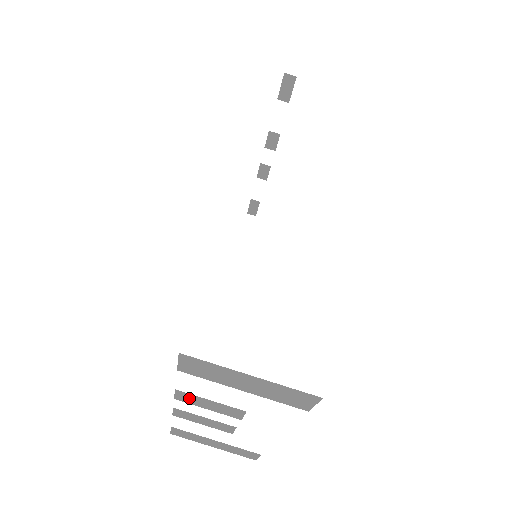
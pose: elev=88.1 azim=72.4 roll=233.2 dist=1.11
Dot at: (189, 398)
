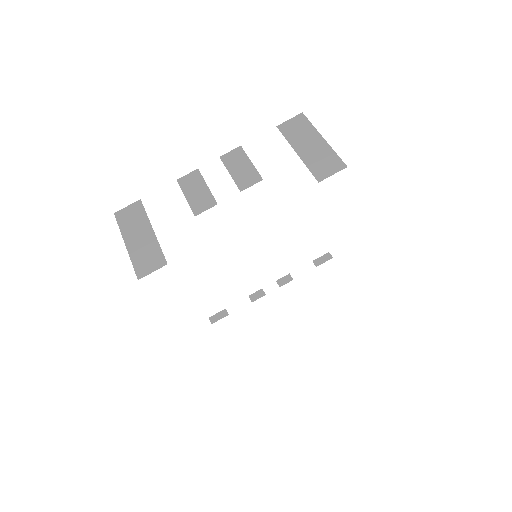
Dot at: (236, 158)
